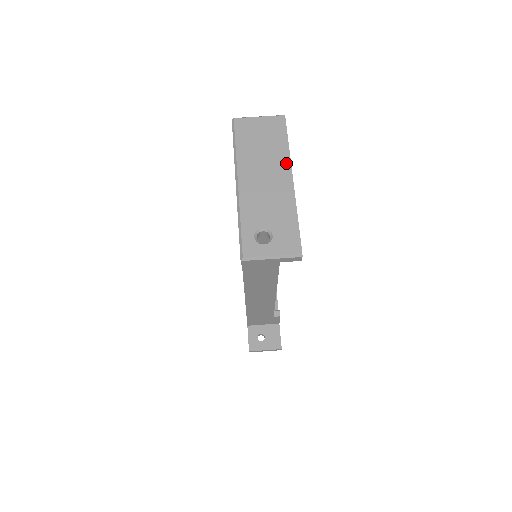
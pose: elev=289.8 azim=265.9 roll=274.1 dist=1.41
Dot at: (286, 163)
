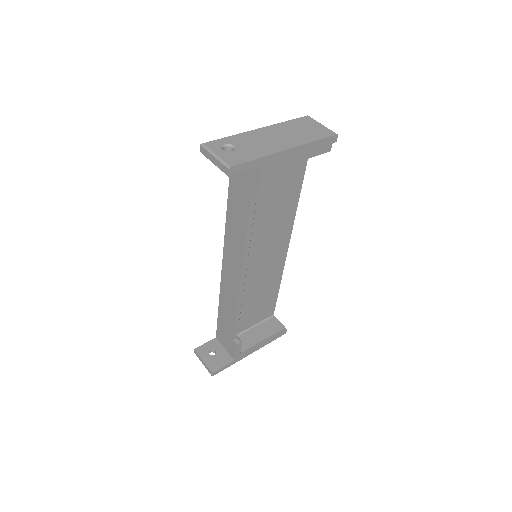
Dot at: (298, 143)
